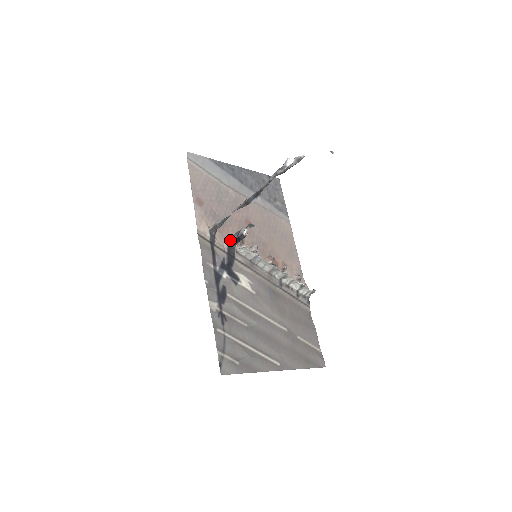
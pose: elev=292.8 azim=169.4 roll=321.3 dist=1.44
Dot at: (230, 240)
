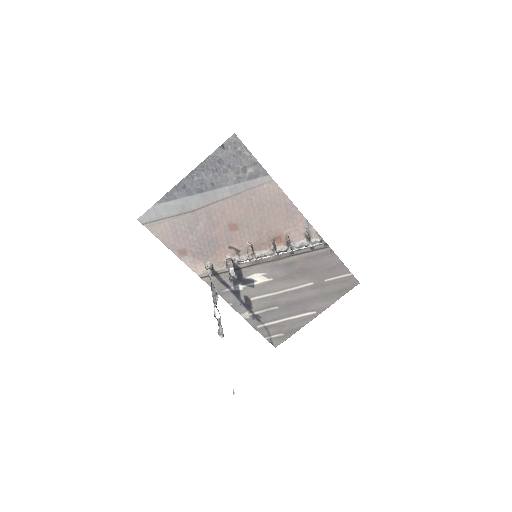
Dot at: (227, 268)
